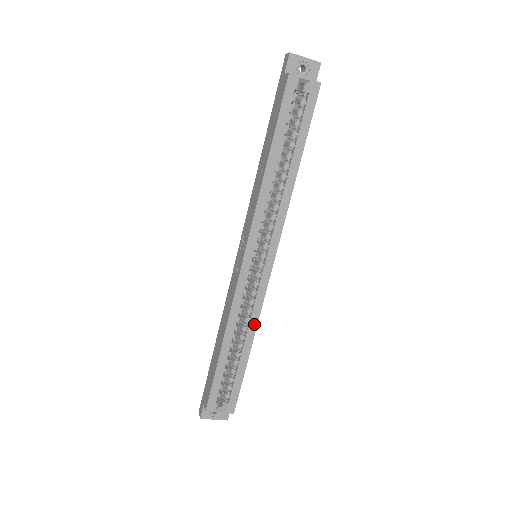
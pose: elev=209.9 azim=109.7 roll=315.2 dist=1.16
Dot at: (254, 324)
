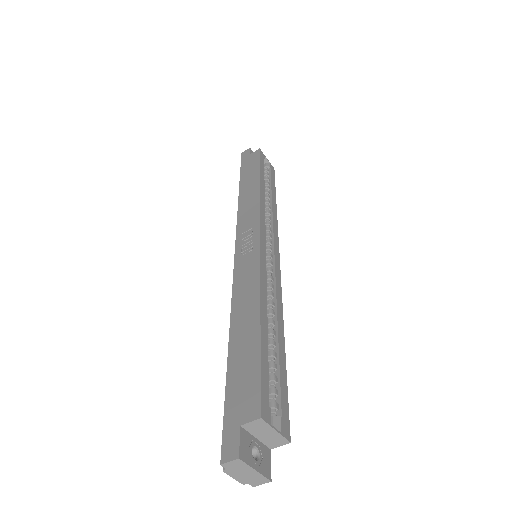
Dot at: (280, 310)
